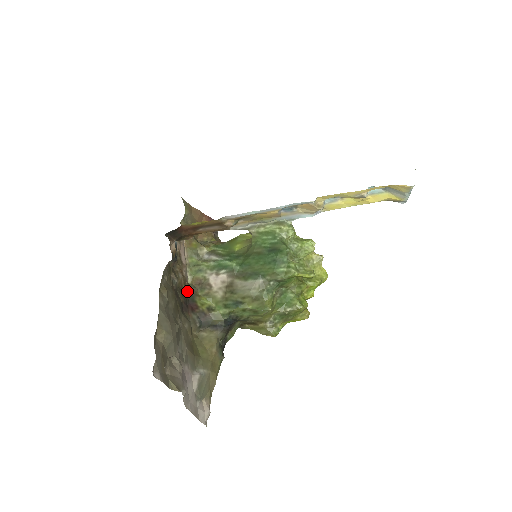
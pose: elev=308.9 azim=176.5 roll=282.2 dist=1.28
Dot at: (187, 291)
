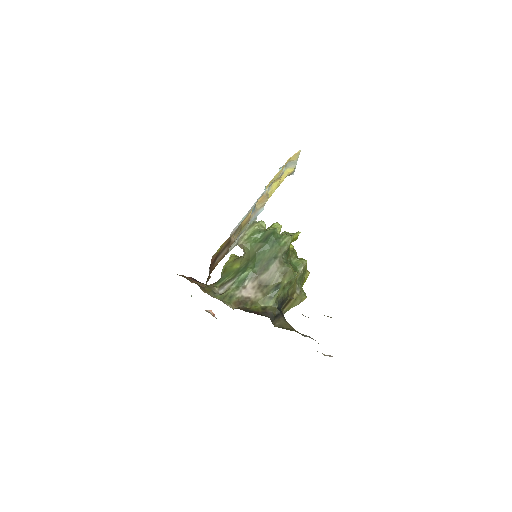
Dot at: occluded
